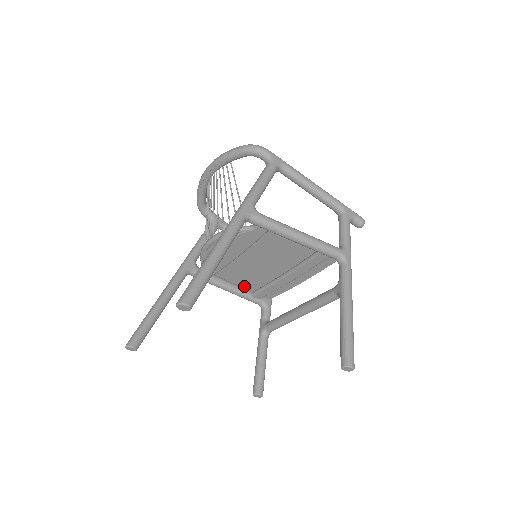
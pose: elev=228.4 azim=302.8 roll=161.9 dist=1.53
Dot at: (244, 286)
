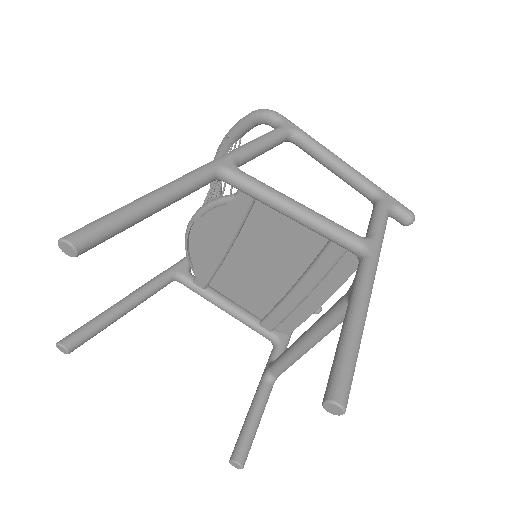
Dot at: (250, 309)
